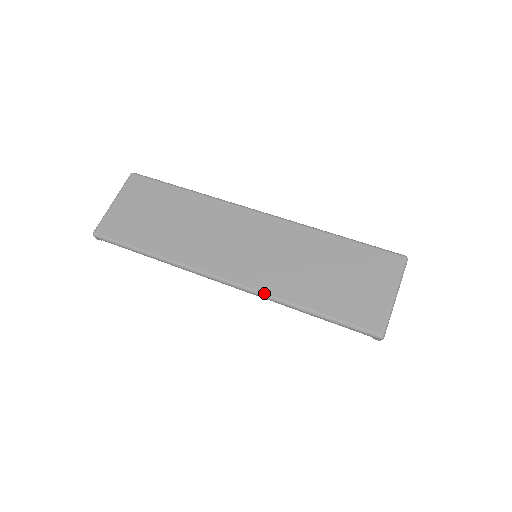
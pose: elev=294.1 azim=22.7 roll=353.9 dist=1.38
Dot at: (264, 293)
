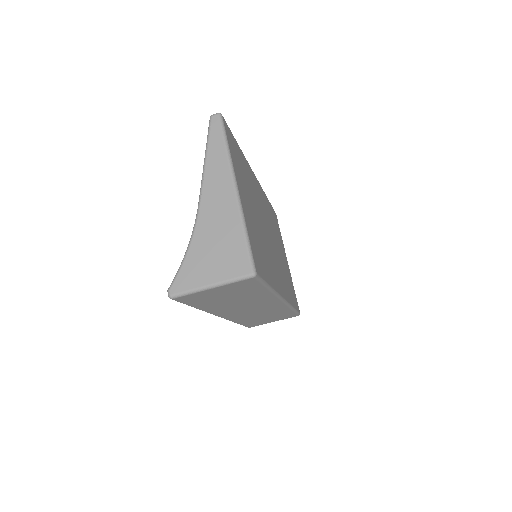
Dot at: occluded
